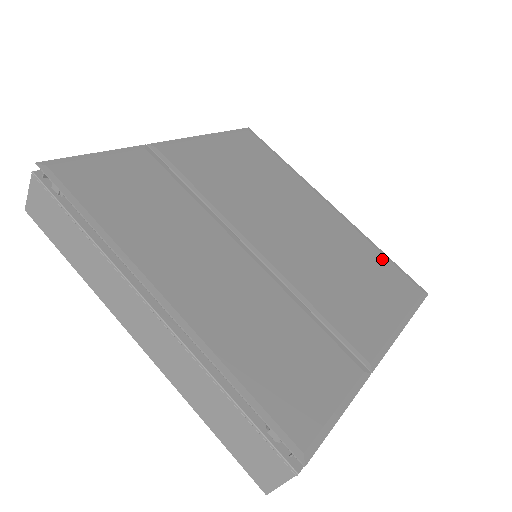
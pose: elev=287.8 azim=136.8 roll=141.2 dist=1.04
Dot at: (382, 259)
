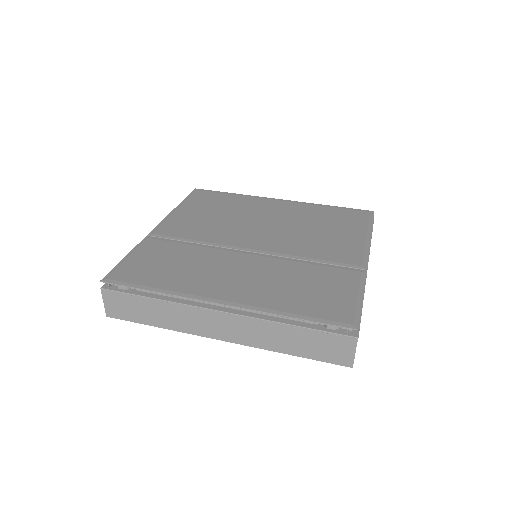
Dot at: (332, 210)
